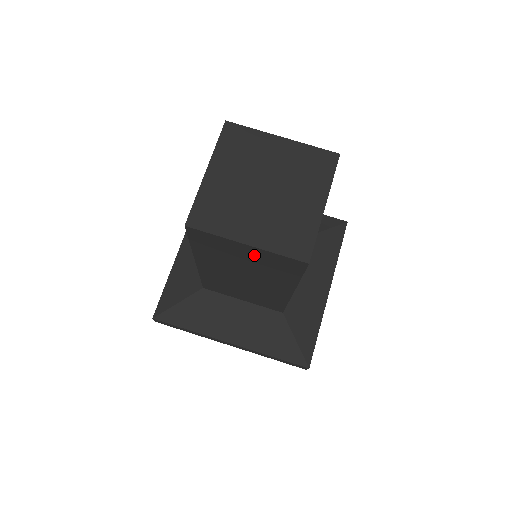
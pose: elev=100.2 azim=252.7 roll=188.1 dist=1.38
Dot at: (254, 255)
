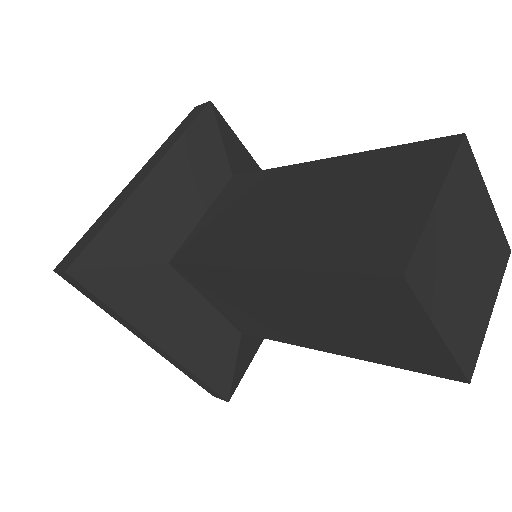
Dot at: (410, 337)
